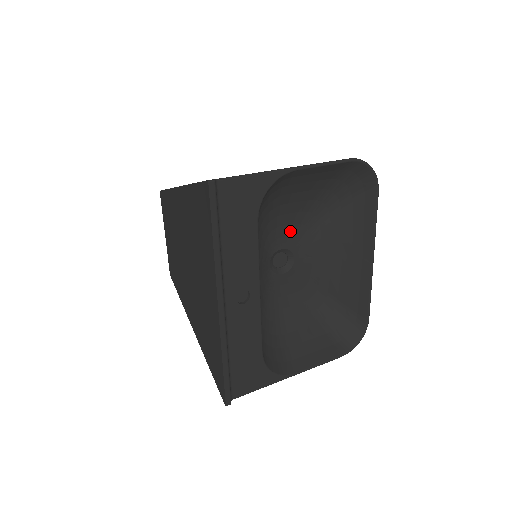
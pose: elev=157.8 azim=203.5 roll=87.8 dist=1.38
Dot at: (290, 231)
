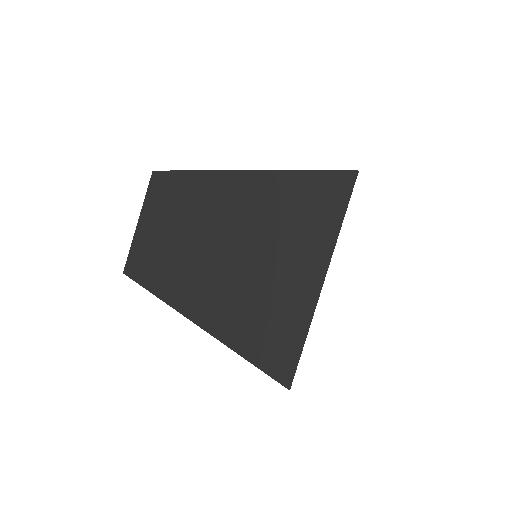
Dot at: occluded
